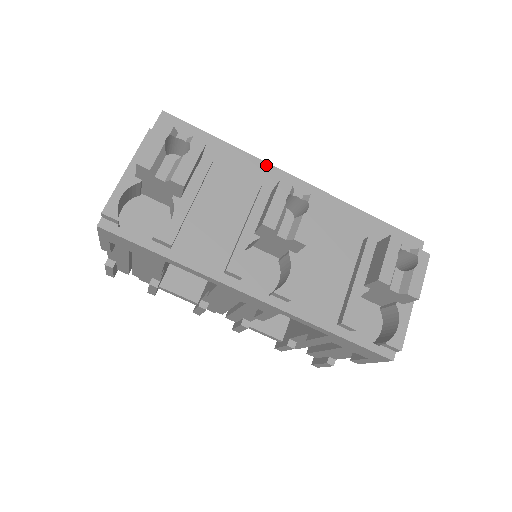
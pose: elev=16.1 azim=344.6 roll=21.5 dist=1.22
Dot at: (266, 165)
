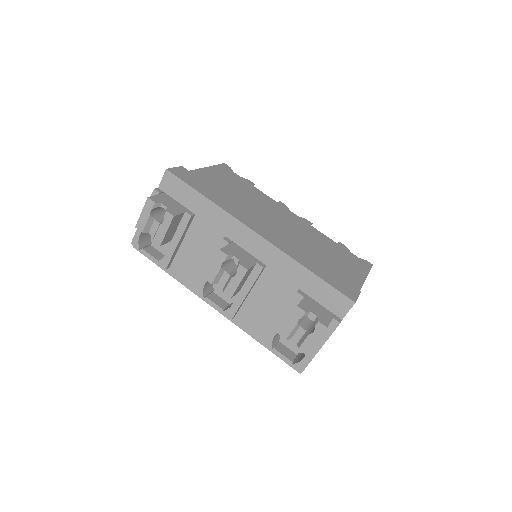
Dot at: (233, 219)
